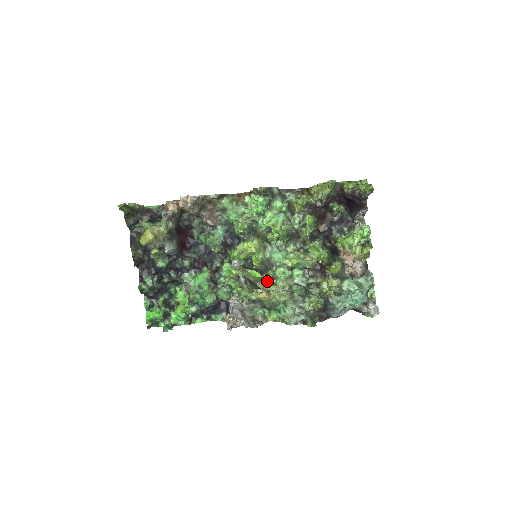
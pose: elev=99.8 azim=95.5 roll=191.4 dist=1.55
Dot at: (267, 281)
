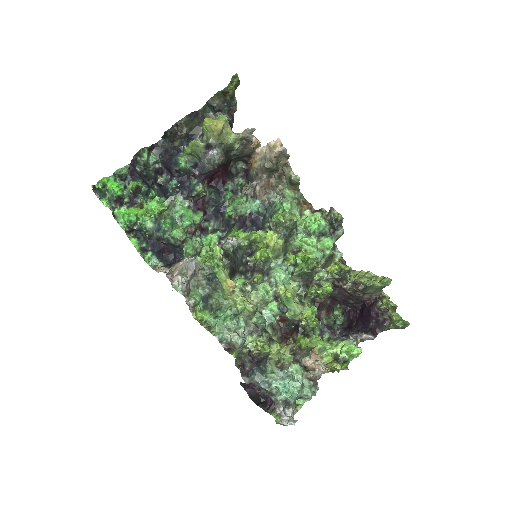
Dot at: (241, 282)
